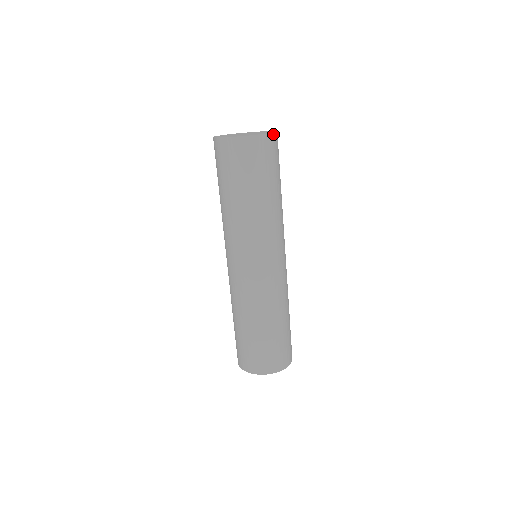
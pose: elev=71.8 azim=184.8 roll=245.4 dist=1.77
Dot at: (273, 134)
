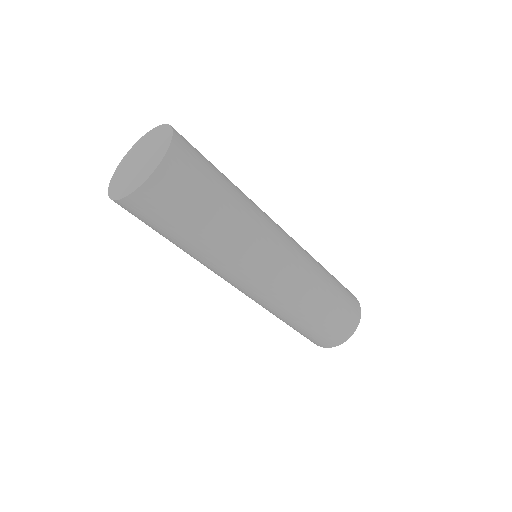
Dot at: (158, 169)
